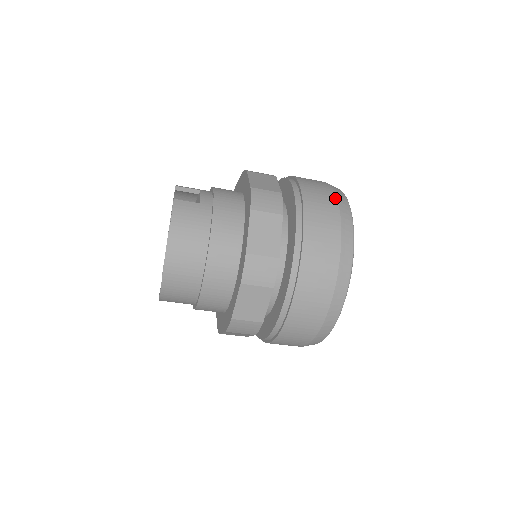
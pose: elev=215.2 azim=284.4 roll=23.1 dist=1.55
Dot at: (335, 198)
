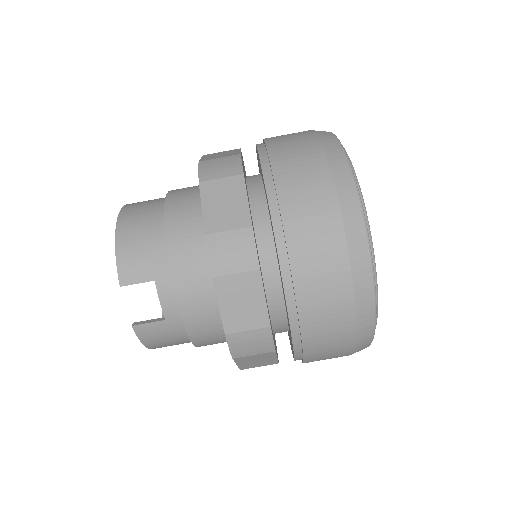
Dot at: occluded
